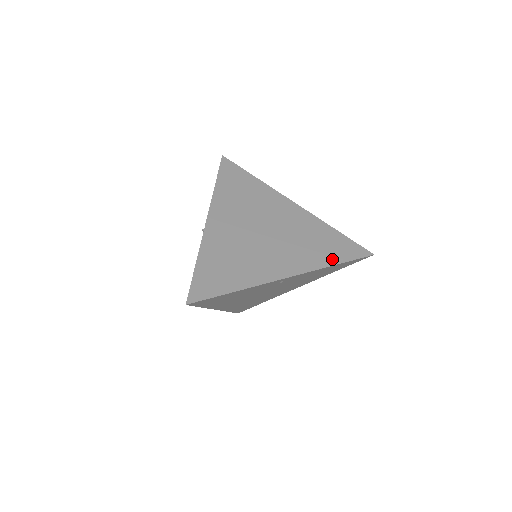
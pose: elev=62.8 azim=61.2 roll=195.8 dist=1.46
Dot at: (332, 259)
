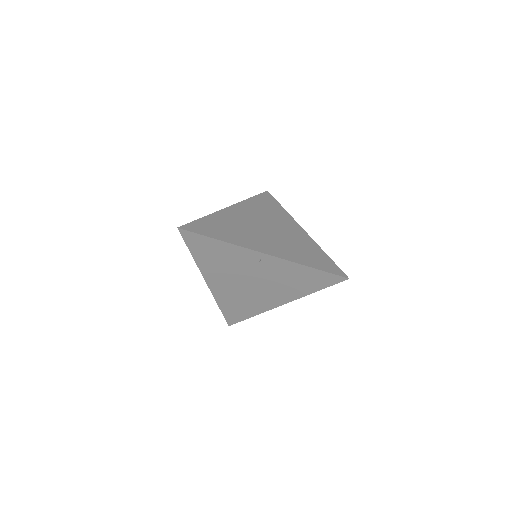
Dot at: (310, 263)
